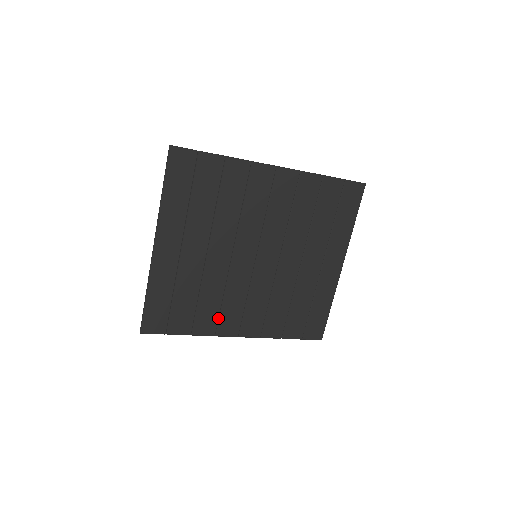
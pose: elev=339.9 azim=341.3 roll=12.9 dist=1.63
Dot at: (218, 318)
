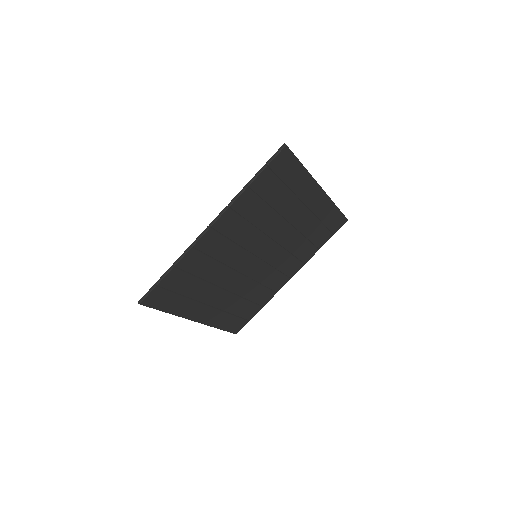
Dot at: (269, 289)
